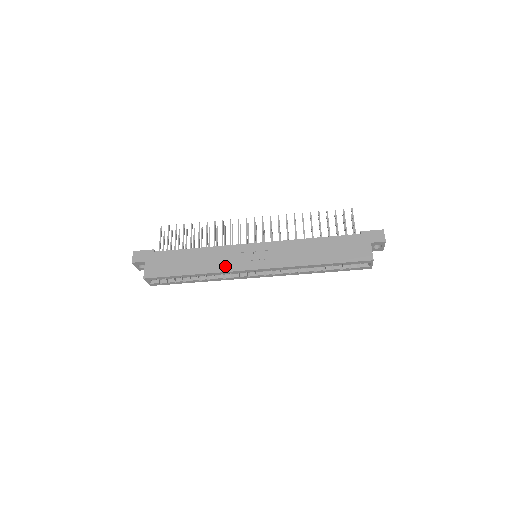
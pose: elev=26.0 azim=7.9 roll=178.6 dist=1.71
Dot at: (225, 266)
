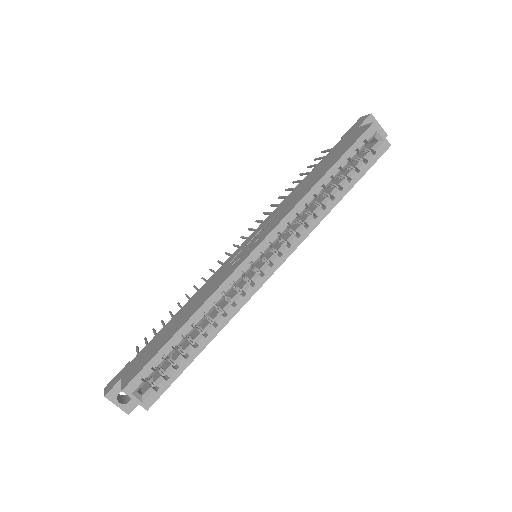
Dot at: (219, 282)
